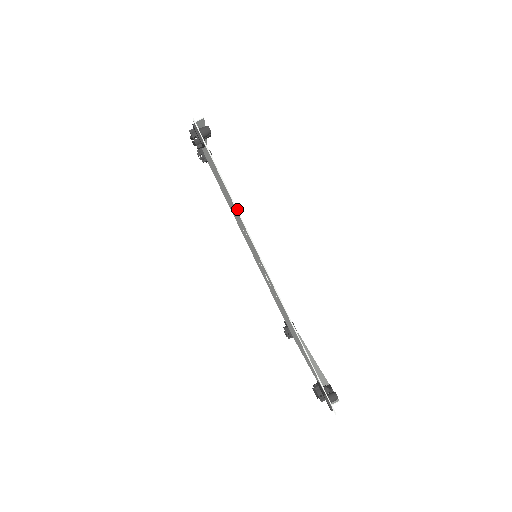
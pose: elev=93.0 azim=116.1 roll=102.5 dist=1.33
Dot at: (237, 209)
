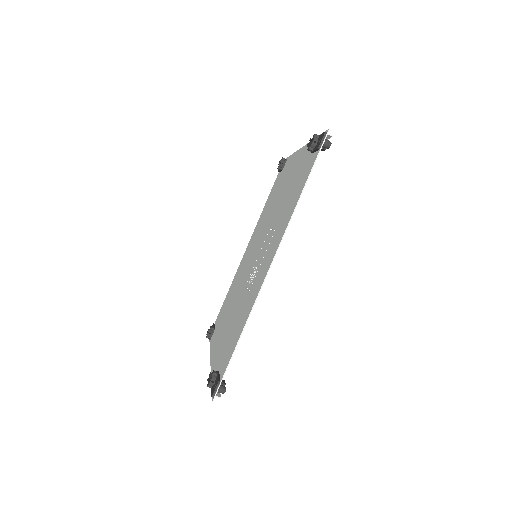
Dot at: occluded
